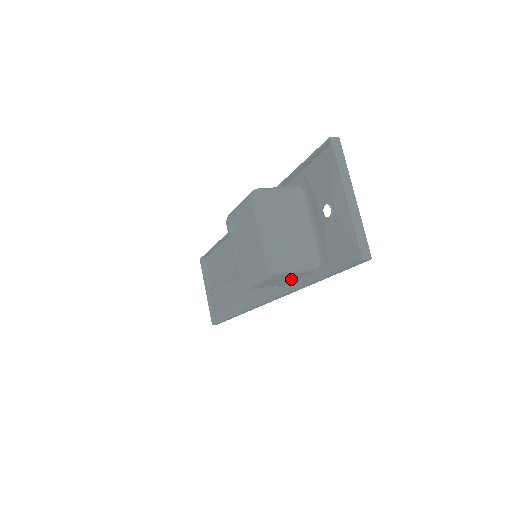
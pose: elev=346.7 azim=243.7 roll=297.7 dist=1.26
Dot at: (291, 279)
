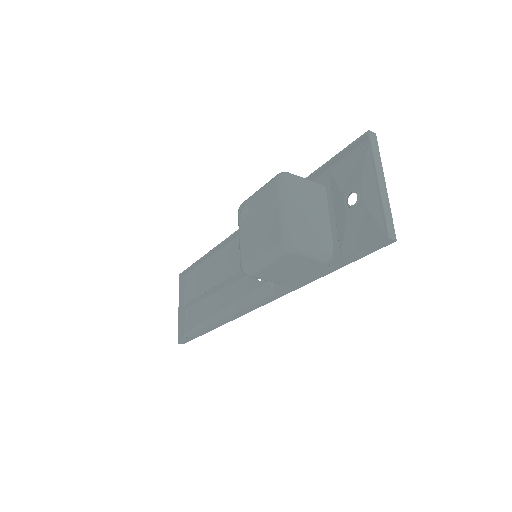
Dot at: (296, 272)
